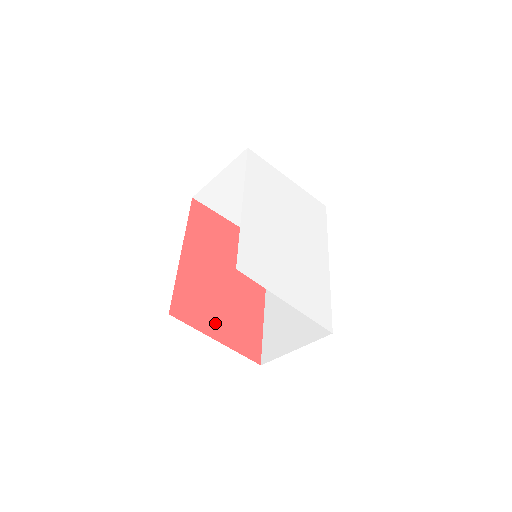
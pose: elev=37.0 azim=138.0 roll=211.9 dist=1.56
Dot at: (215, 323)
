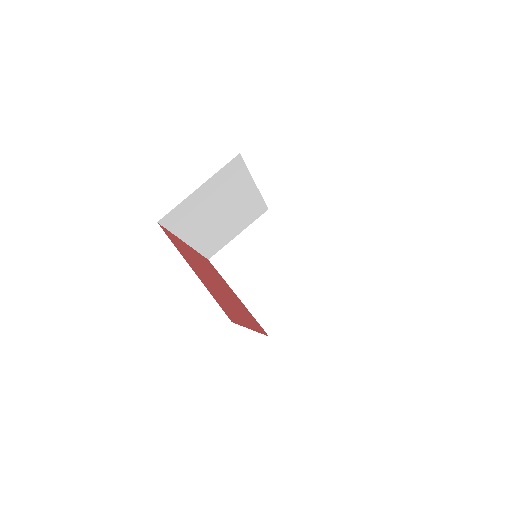
Dot at: (196, 269)
